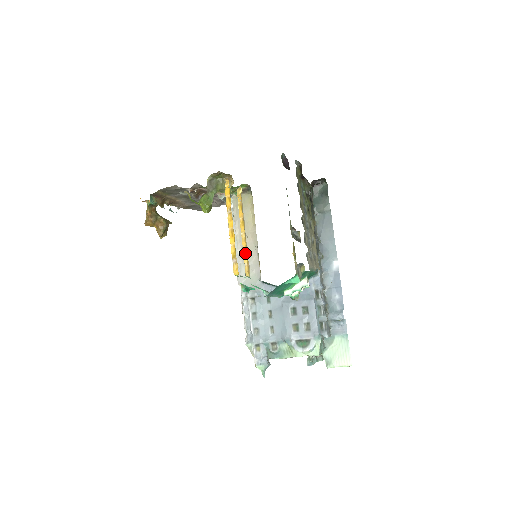
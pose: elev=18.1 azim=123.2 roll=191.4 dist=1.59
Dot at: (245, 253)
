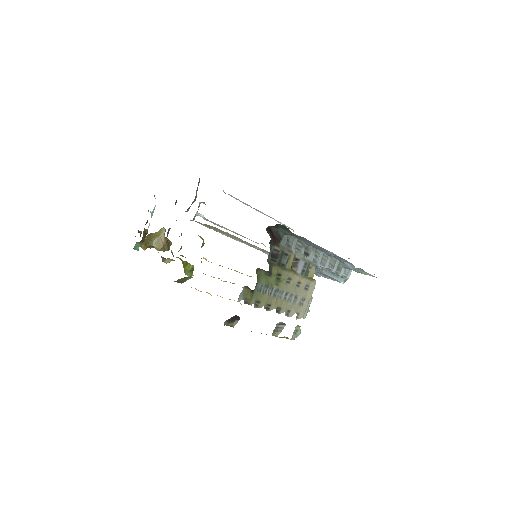
Dot at: occluded
